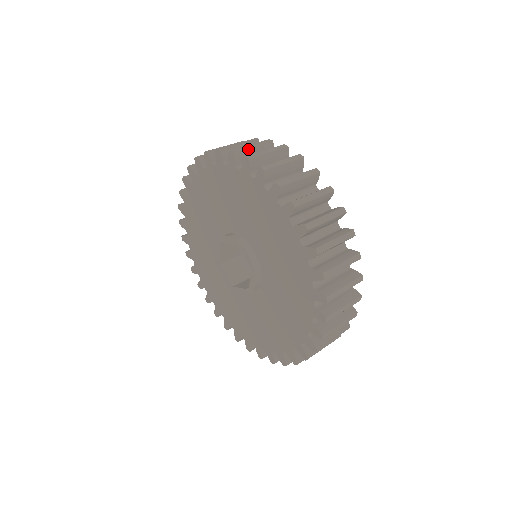
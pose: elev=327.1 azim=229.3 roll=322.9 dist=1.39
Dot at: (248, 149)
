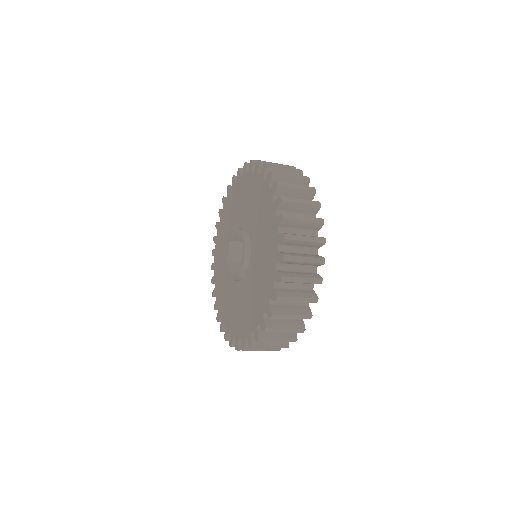
Dot at: occluded
